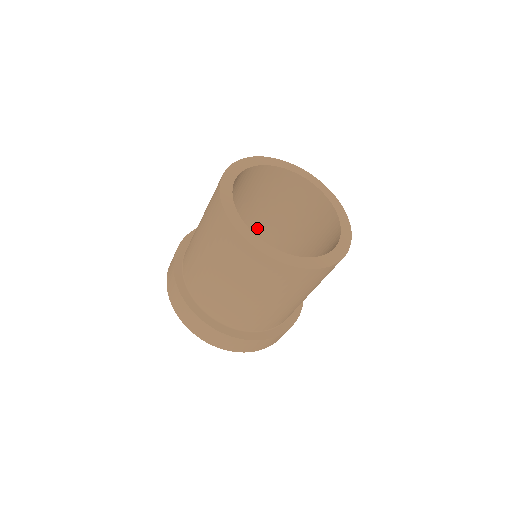
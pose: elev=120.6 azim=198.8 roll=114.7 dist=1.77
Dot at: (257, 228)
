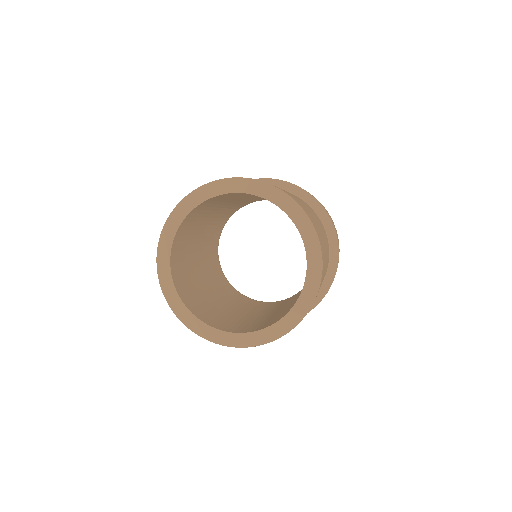
Dot at: occluded
